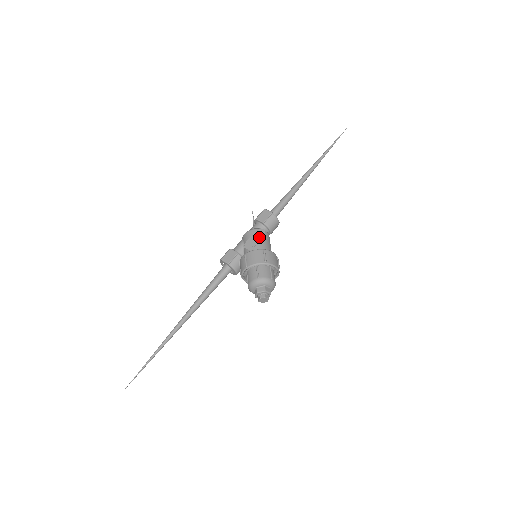
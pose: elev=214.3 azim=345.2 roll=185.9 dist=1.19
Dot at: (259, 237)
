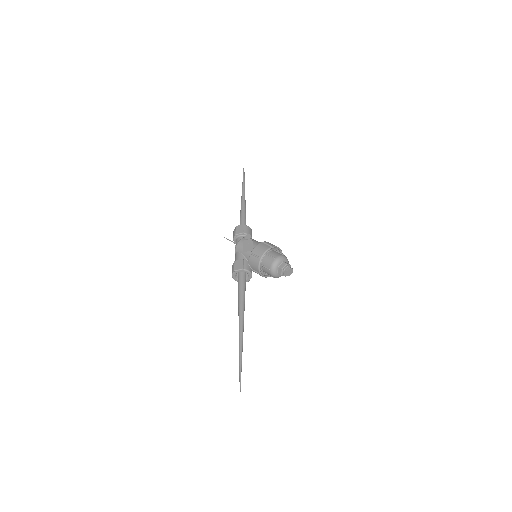
Dot at: (250, 240)
